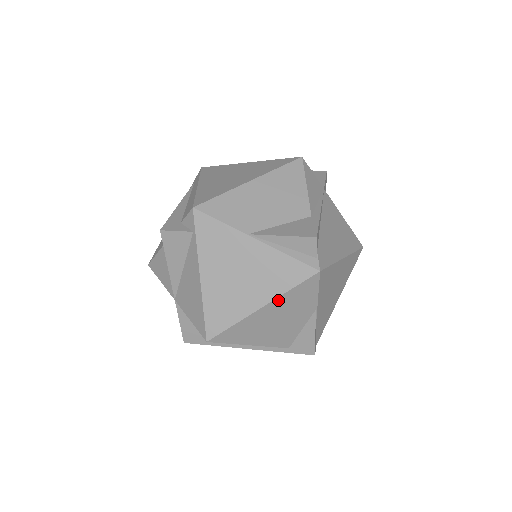
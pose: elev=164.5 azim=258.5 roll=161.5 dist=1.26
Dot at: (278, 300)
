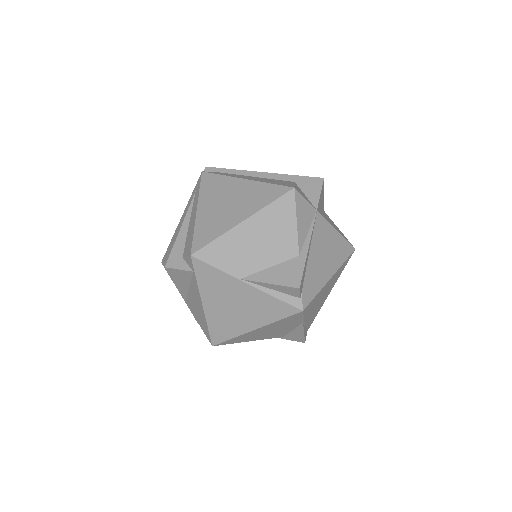
Dot at: (268, 325)
